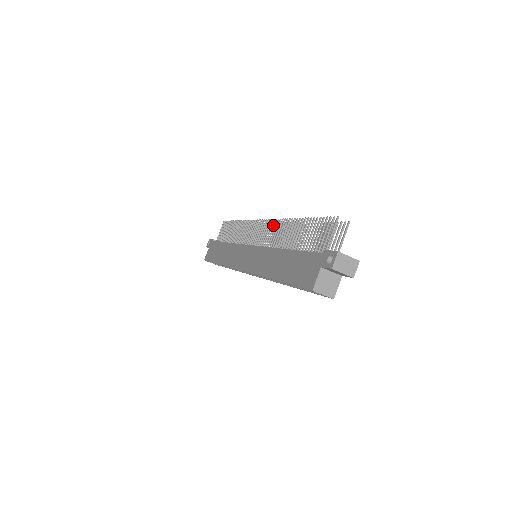
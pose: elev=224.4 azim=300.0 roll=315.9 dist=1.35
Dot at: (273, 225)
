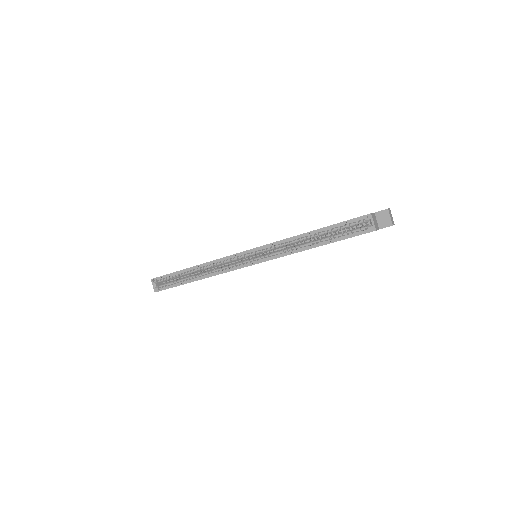
Dot at: occluded
